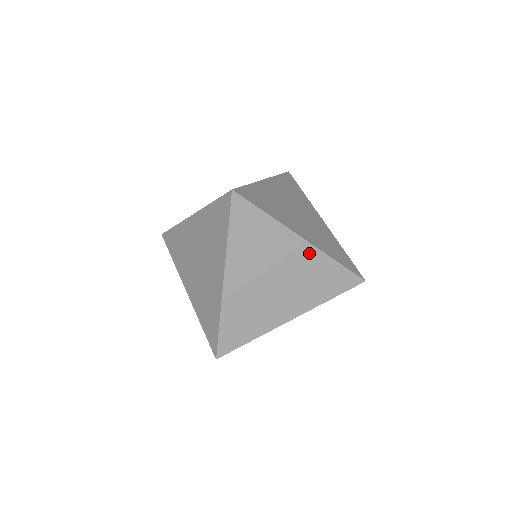
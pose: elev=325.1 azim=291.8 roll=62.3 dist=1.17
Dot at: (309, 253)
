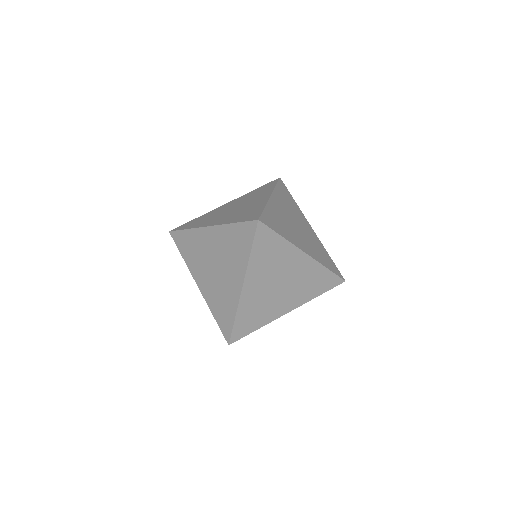
Dot at: occluded
